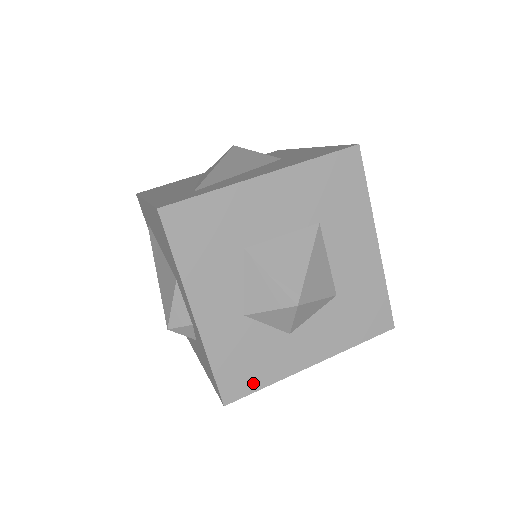
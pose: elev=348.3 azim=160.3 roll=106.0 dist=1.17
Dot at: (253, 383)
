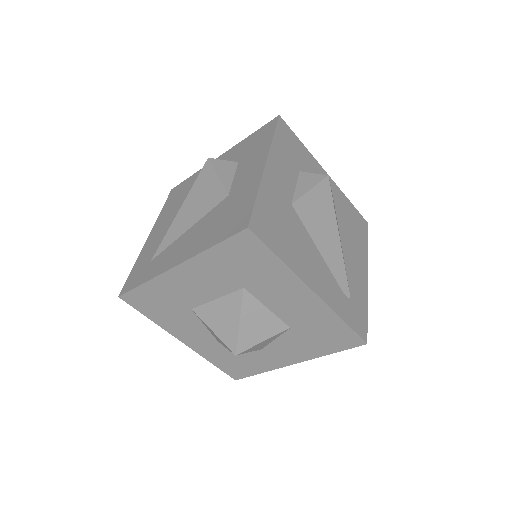
Dot at: (249, 371)
